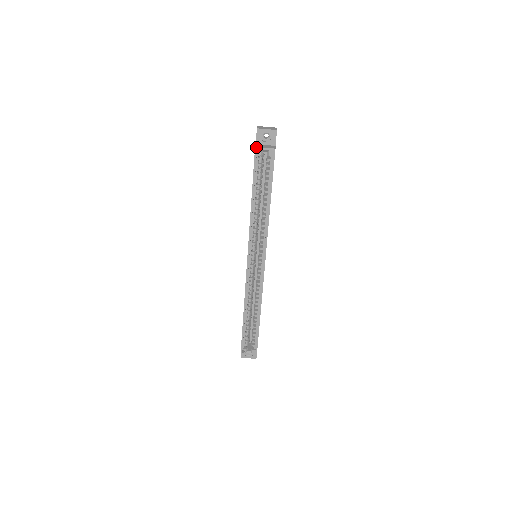
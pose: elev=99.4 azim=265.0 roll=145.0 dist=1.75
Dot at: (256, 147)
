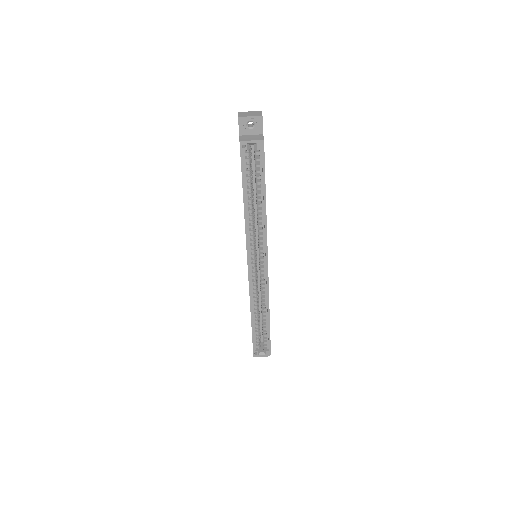
Dot at: (241, 141)
